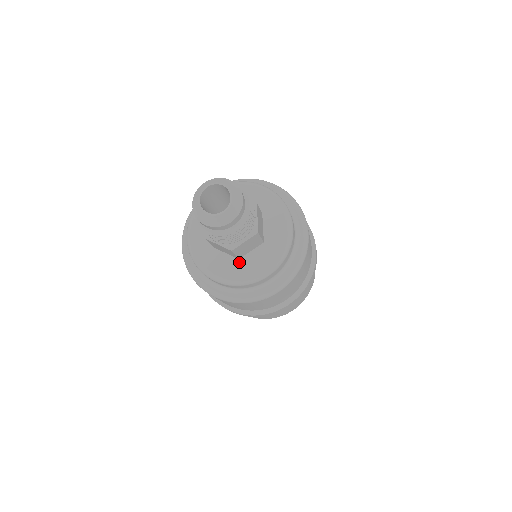
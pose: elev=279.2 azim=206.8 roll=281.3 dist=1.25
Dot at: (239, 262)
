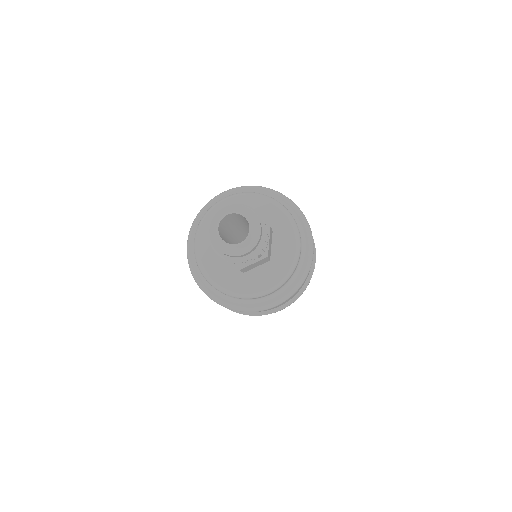
Dot at: (243, 276)
